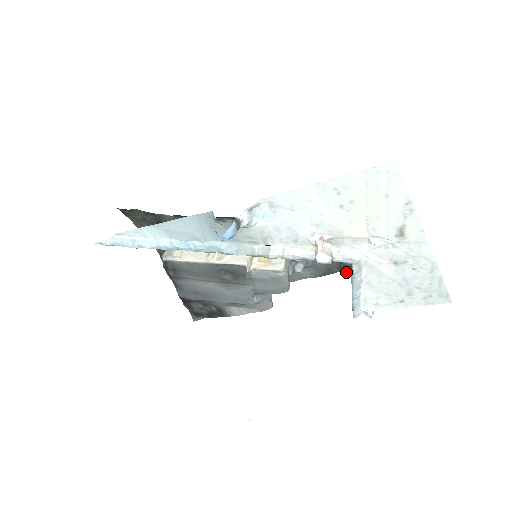
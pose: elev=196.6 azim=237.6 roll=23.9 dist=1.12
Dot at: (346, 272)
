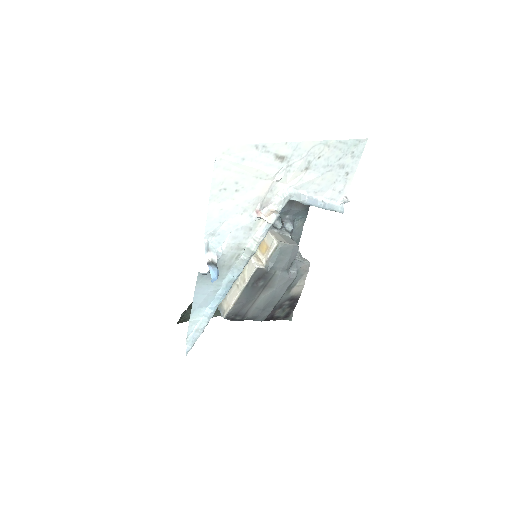
Dot at: occluded
